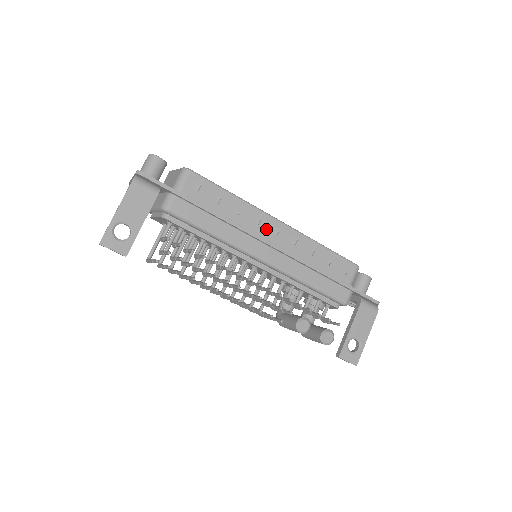
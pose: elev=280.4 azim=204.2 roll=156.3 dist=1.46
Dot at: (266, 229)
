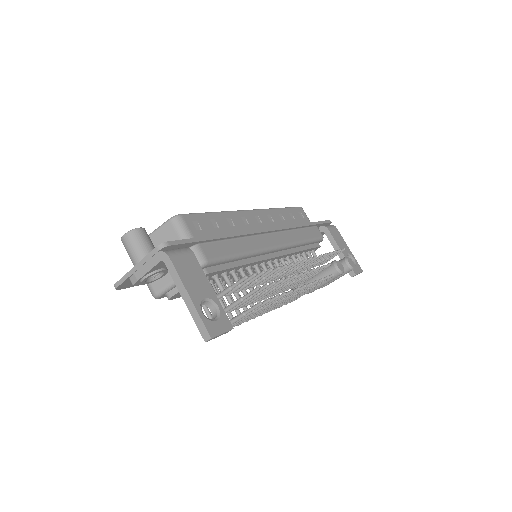
Dot at: (254, 223)
